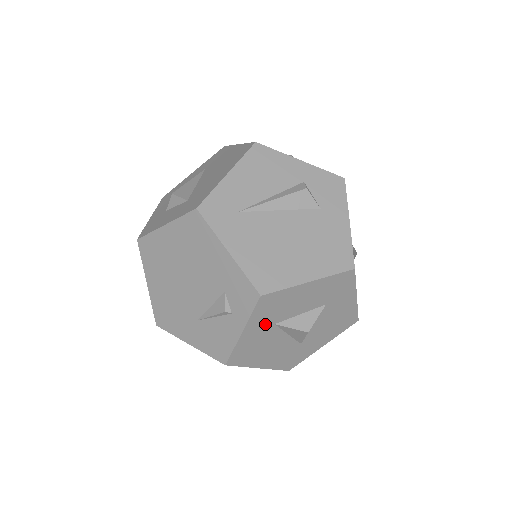
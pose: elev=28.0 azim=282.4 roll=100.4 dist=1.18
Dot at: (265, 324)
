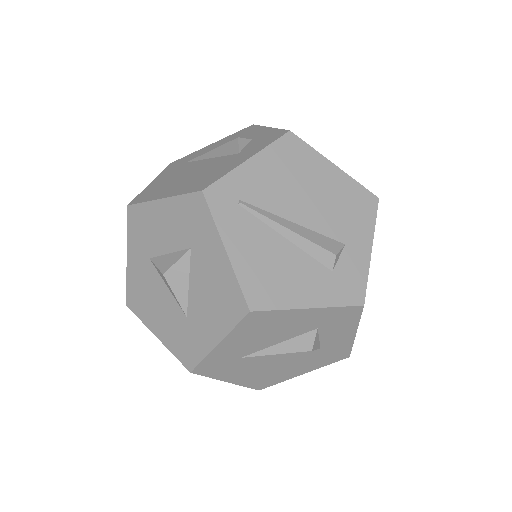
Dot at: (142, 254)
